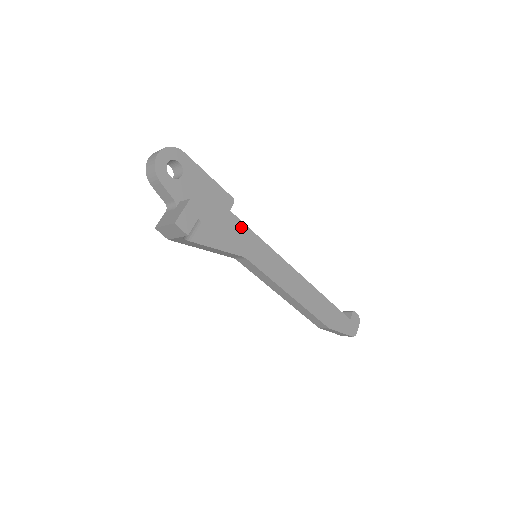
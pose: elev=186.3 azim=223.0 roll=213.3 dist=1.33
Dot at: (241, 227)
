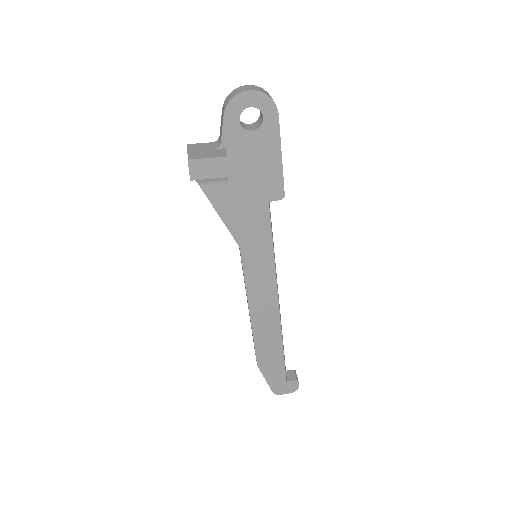
Dot at: (264, 223)
